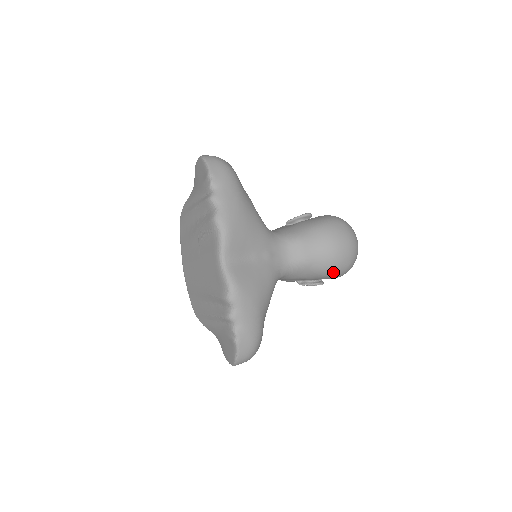
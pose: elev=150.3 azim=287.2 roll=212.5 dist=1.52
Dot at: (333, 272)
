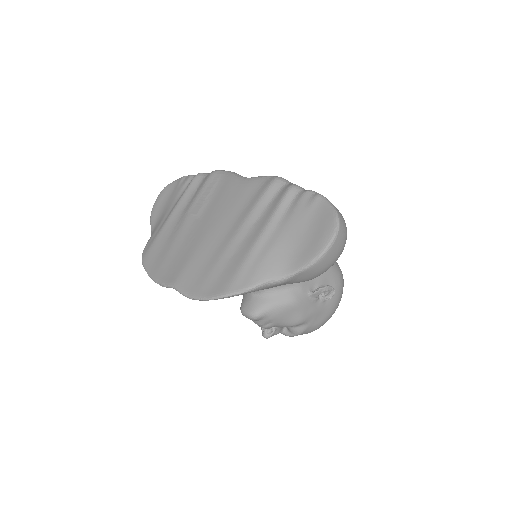
Dot at: (334, 265)
